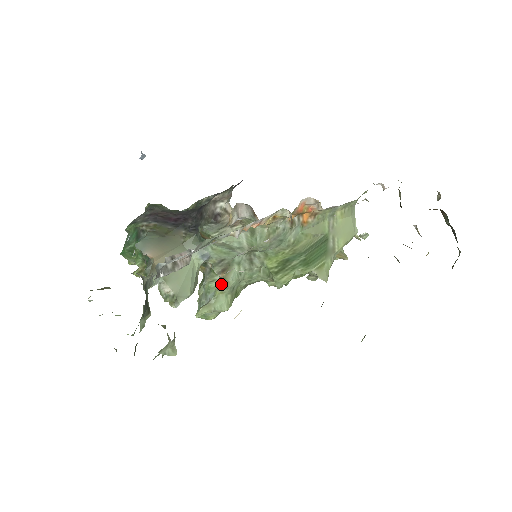
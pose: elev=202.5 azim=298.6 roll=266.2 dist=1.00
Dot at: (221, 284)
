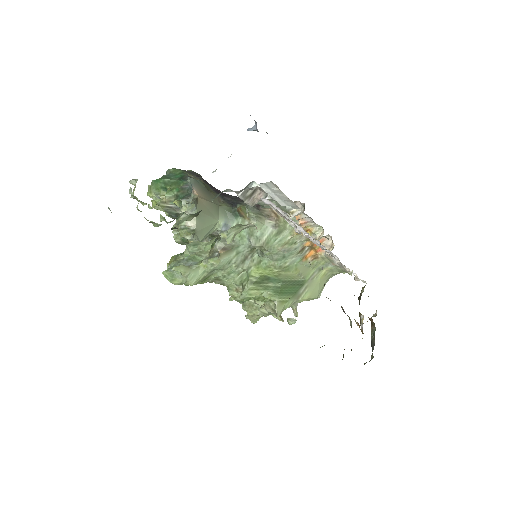
Dot at: (212, 258)
